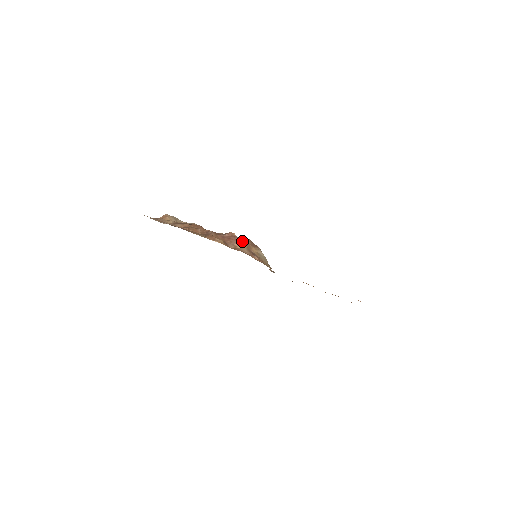
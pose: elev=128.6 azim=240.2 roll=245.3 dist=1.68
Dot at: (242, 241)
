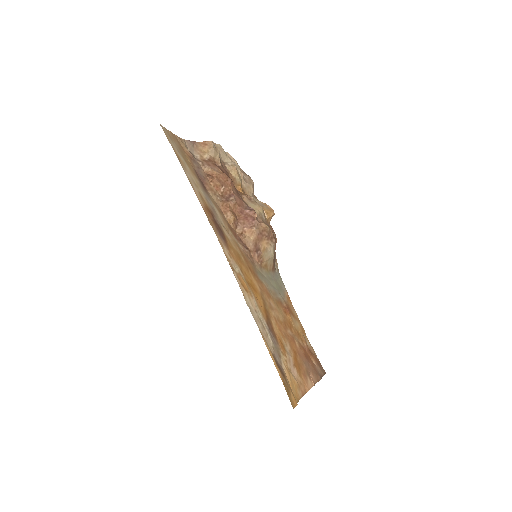
Dot at: (257, 229)
